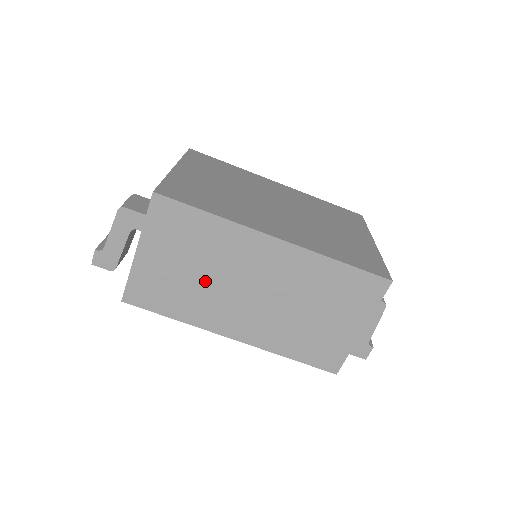
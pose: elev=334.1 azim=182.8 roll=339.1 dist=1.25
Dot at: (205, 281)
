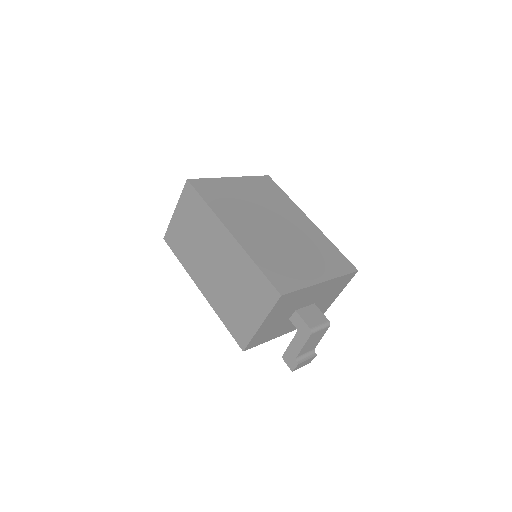
Dot at: (196, 244)
